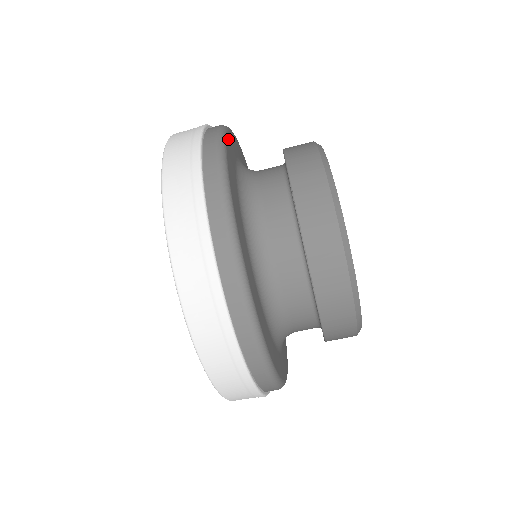
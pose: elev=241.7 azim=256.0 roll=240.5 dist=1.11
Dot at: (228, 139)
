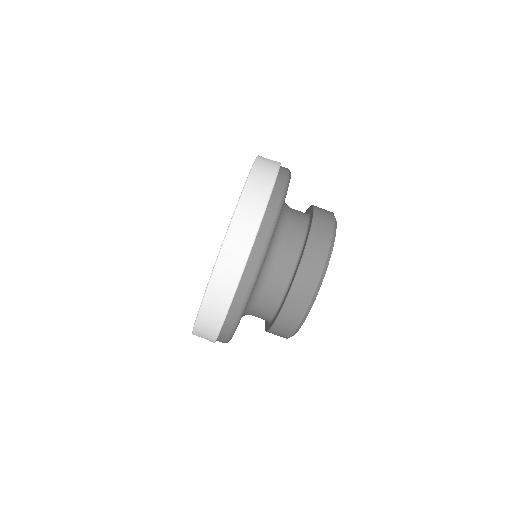
Dot at: occluded
